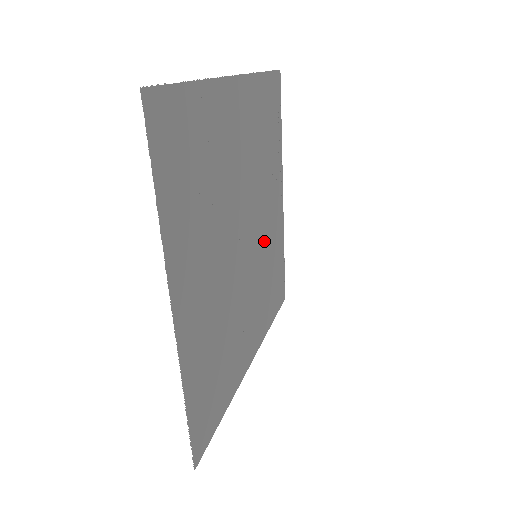
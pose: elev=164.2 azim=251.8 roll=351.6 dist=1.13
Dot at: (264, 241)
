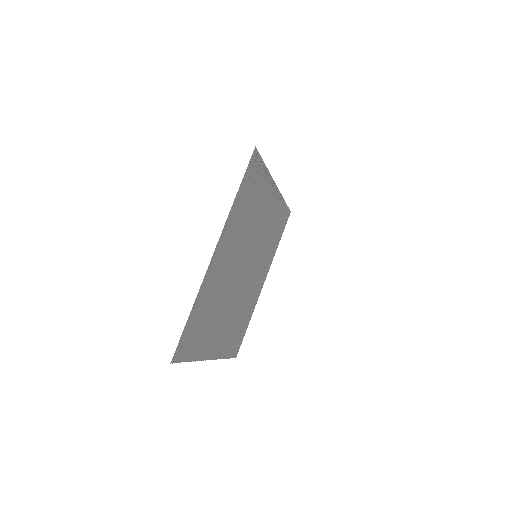
Dot at: (262, 238)
